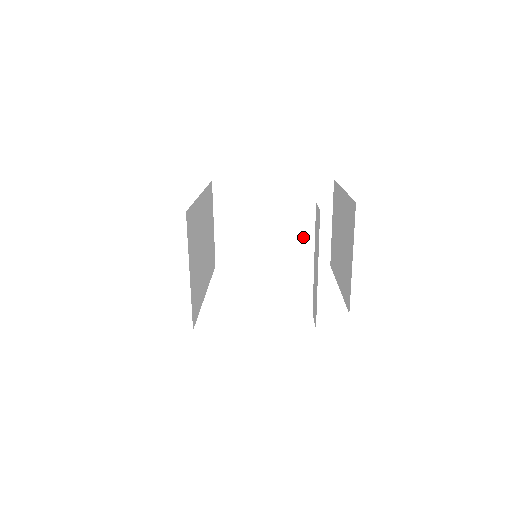
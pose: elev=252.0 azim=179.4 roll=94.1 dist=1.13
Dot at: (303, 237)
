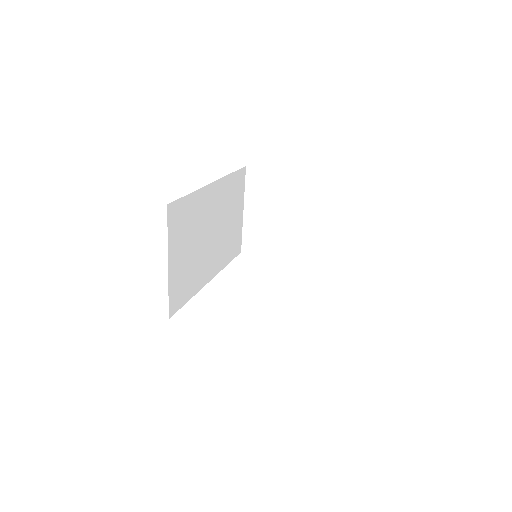
Dot at: (332, 240)
